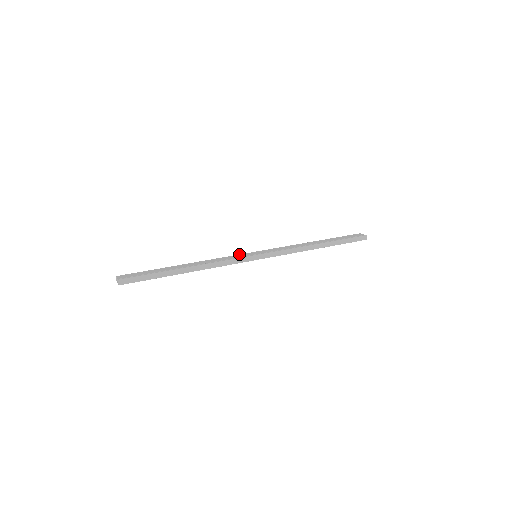
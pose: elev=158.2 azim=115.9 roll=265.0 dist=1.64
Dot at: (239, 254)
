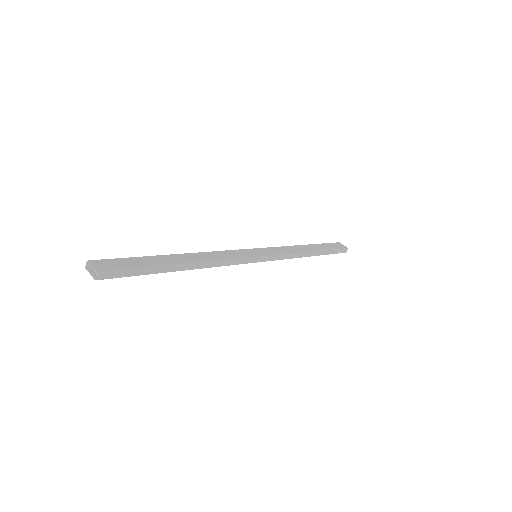
Dot at: occluded
